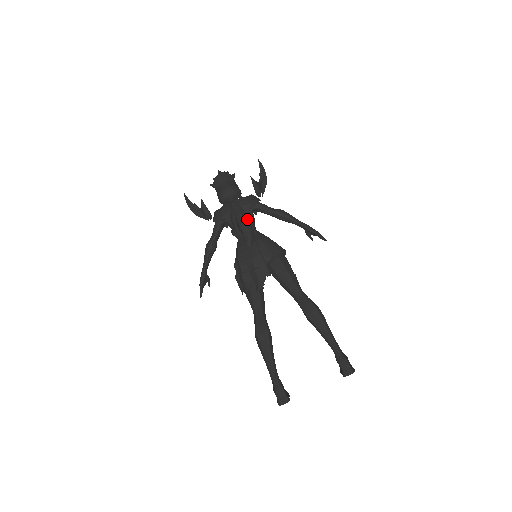
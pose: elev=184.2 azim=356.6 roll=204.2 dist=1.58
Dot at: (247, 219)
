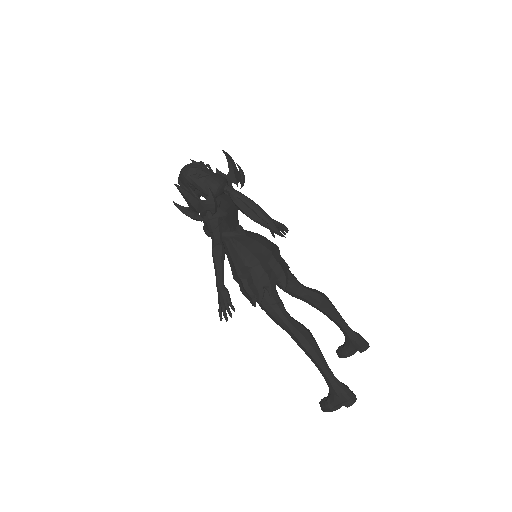
Dot at: occluded
